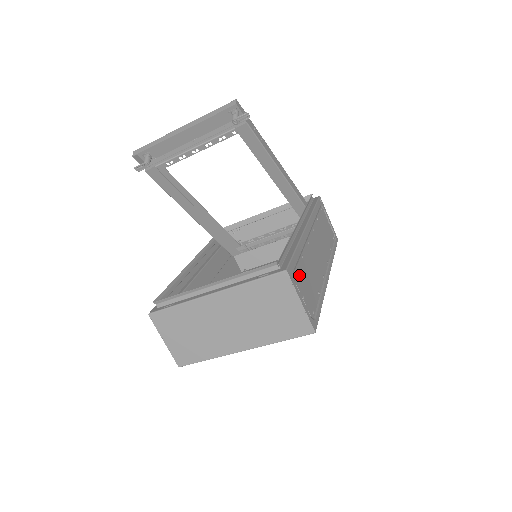
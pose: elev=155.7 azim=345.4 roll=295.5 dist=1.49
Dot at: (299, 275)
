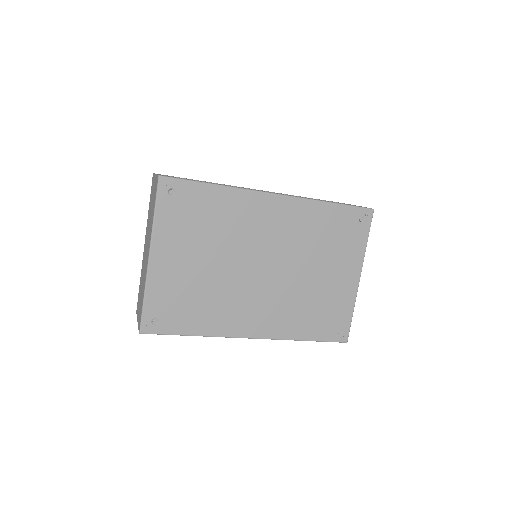
Dot at: occluded
